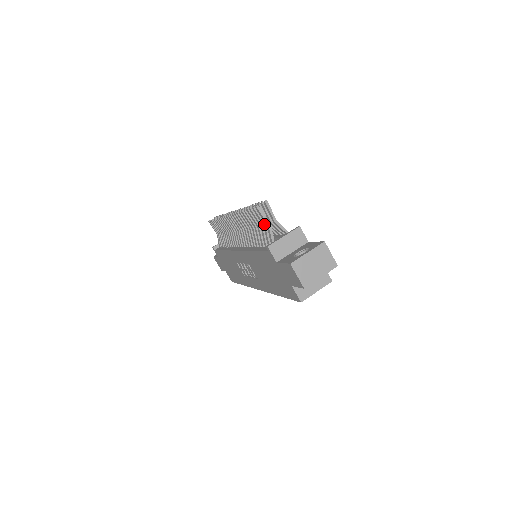
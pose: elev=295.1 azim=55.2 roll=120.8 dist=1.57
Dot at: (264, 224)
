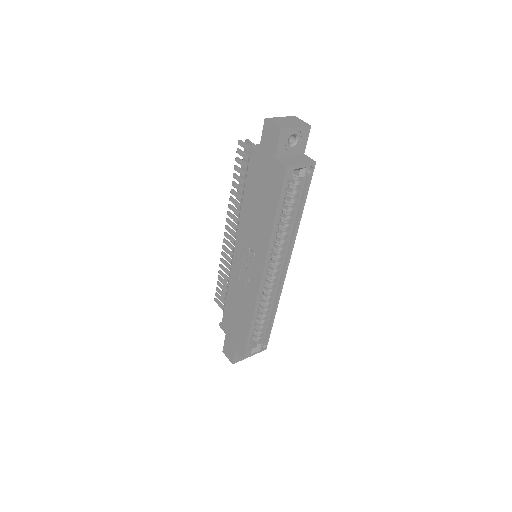
Dot at: (247, 155)
